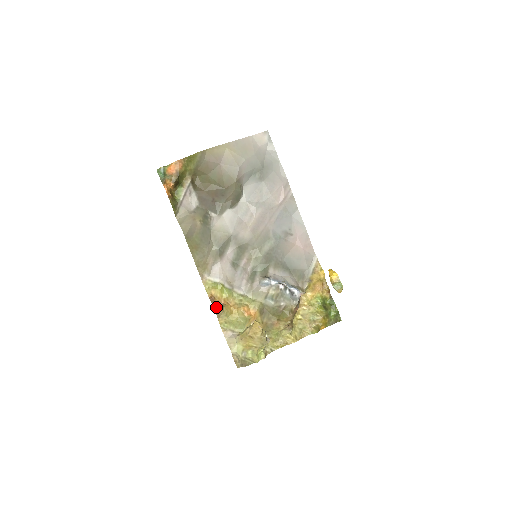
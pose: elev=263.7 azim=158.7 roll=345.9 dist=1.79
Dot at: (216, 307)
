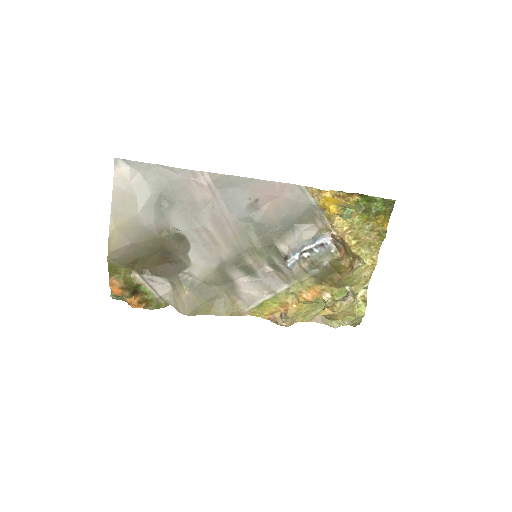
Dot at: (282, 324)
